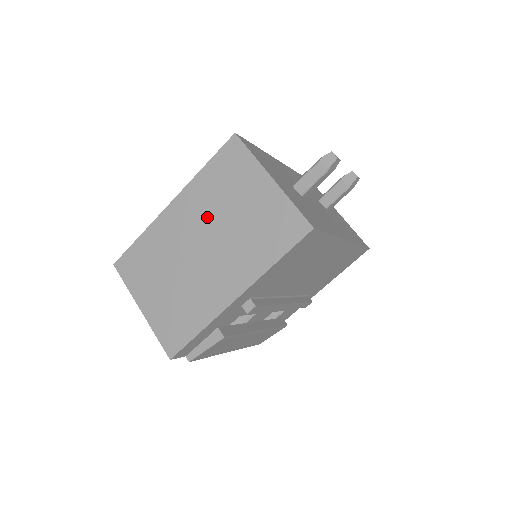
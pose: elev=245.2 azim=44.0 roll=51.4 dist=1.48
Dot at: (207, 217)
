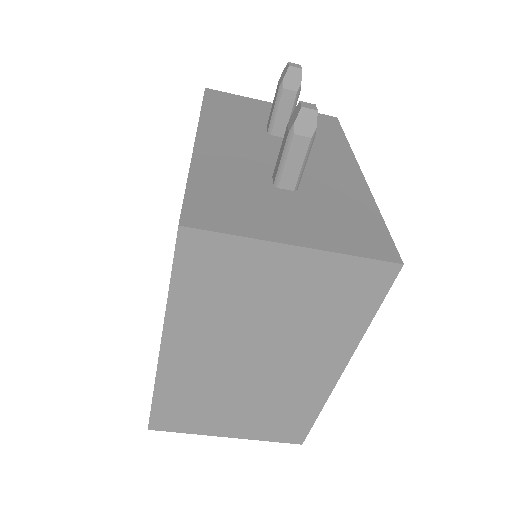
Dot at: (232, 333)
